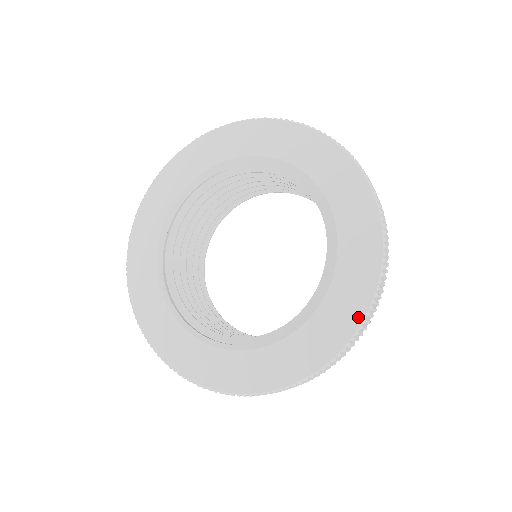
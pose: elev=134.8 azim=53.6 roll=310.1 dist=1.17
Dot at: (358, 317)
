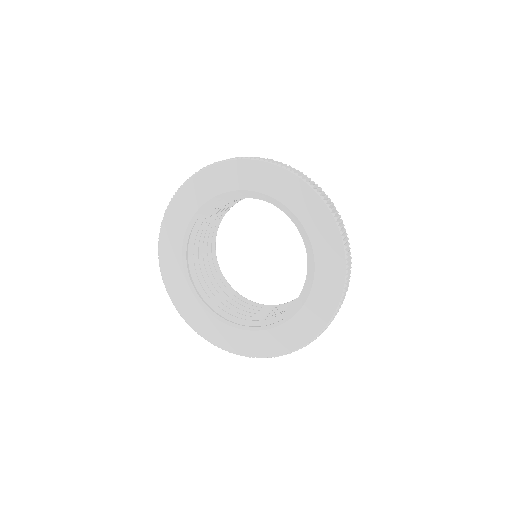
Dot at: (320, 327)
